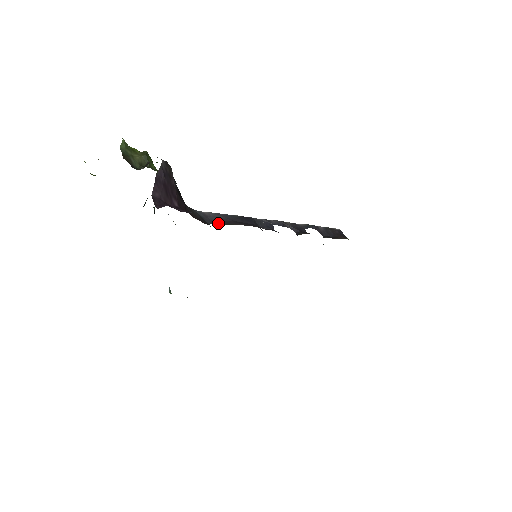
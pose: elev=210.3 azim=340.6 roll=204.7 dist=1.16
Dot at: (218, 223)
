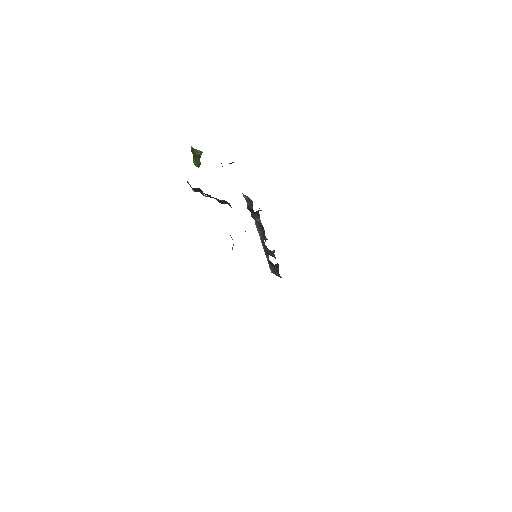
Dot at: occluded
